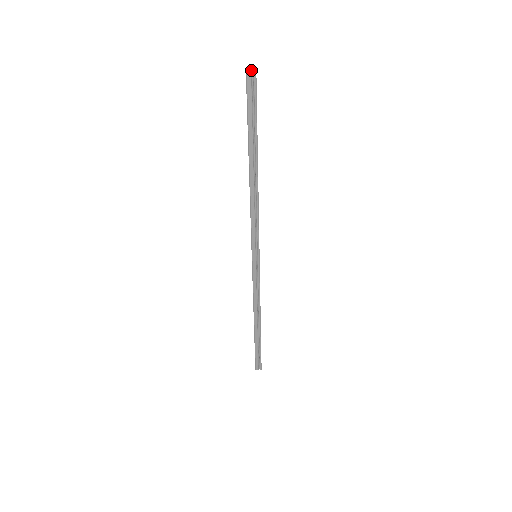
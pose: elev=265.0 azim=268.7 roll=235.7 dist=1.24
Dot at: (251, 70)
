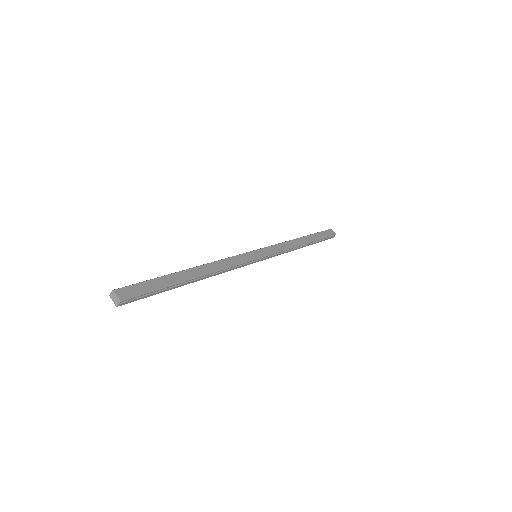
Dot at: (114, 299)
